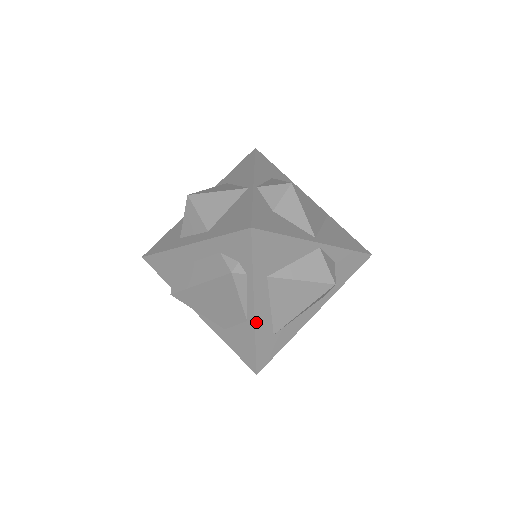
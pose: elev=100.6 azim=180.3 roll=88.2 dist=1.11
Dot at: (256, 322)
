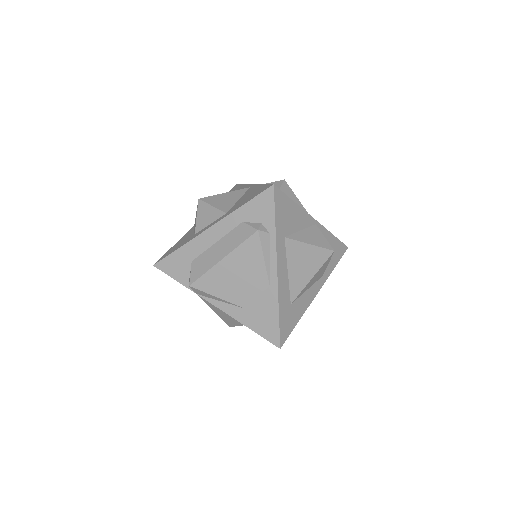
Dot at: (278, 284)
